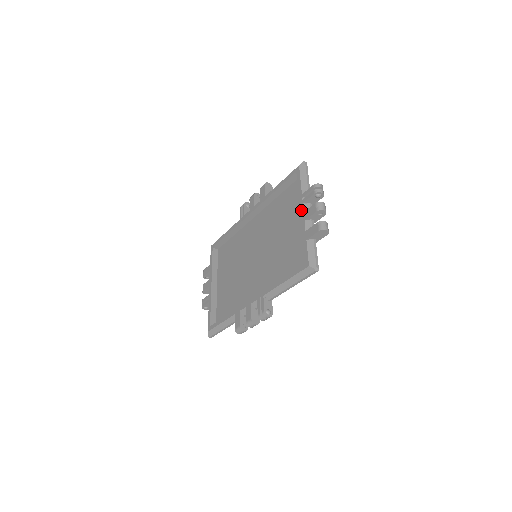
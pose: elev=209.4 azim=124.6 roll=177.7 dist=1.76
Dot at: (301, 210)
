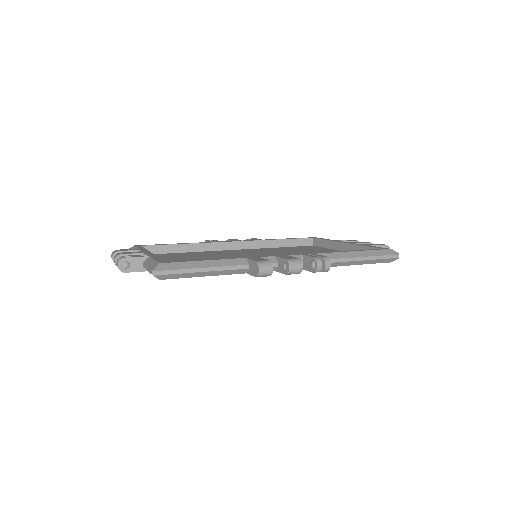
Dot at: occluded
